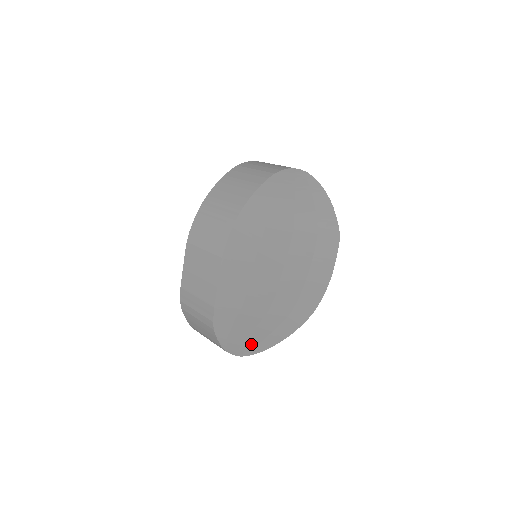
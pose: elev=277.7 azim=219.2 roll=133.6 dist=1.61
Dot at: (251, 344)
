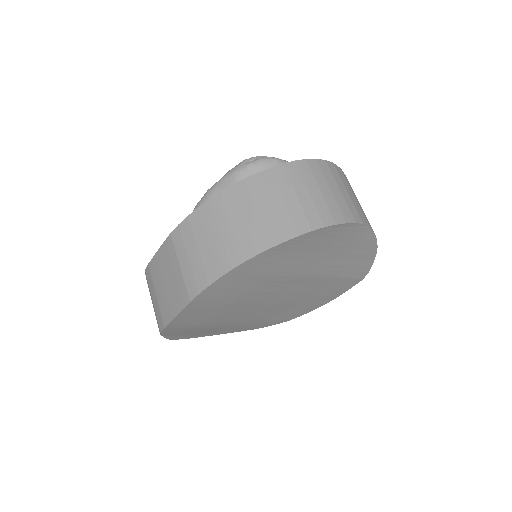
Dot at: (204, 333)
